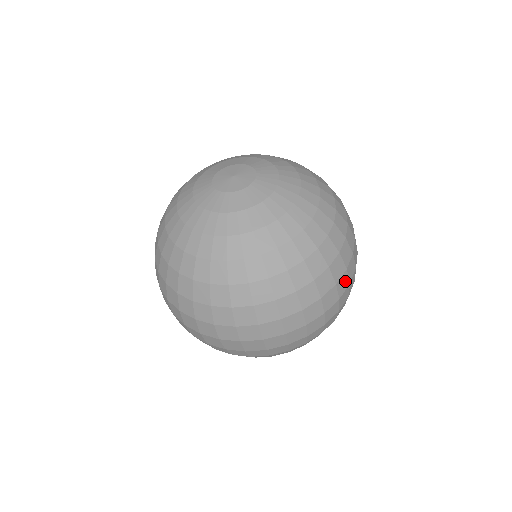
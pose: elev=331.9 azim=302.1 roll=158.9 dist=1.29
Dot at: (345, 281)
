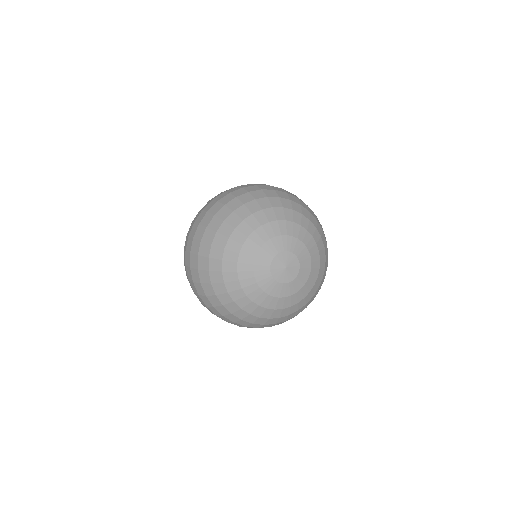
Dot at: occluded
